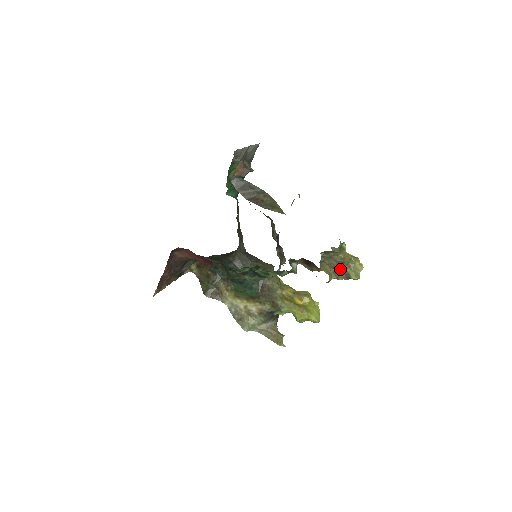
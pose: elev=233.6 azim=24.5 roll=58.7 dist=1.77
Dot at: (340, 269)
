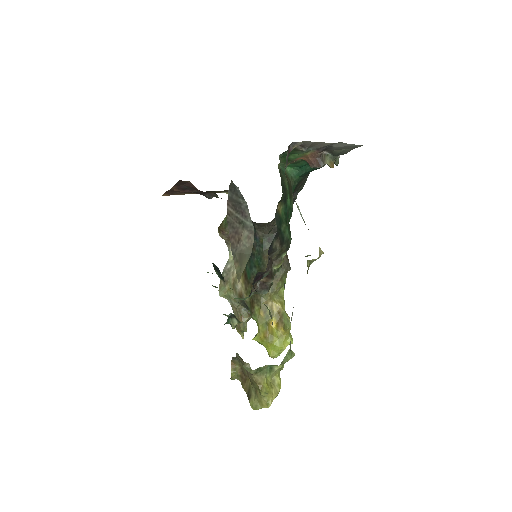
Dot at: (249, 382)
